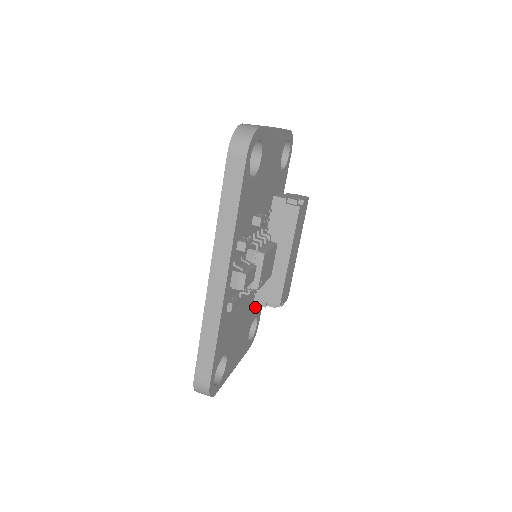
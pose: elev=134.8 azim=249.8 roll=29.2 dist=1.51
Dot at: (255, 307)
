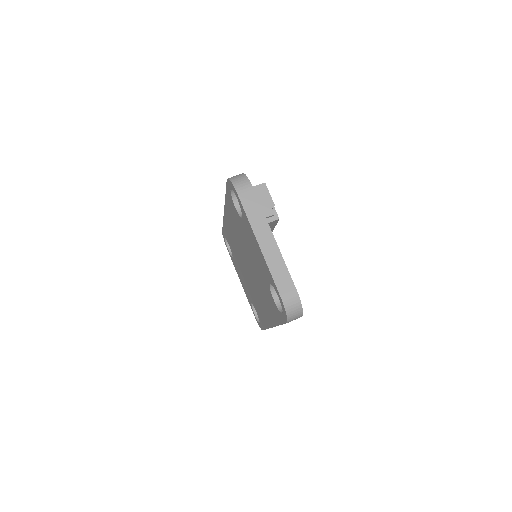
Dot at: occluded
